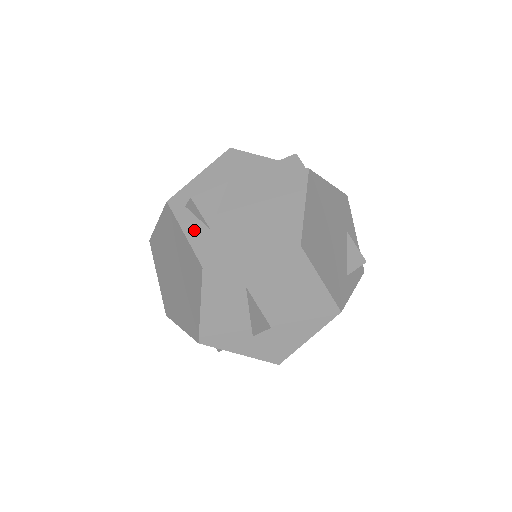
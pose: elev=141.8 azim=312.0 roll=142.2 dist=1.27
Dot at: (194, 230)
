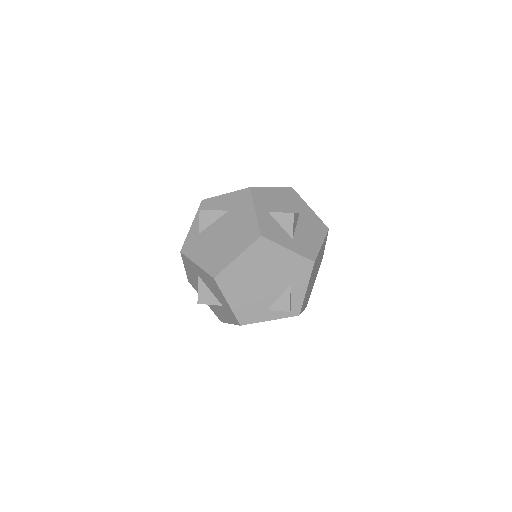
Dot at: (195, 228)
